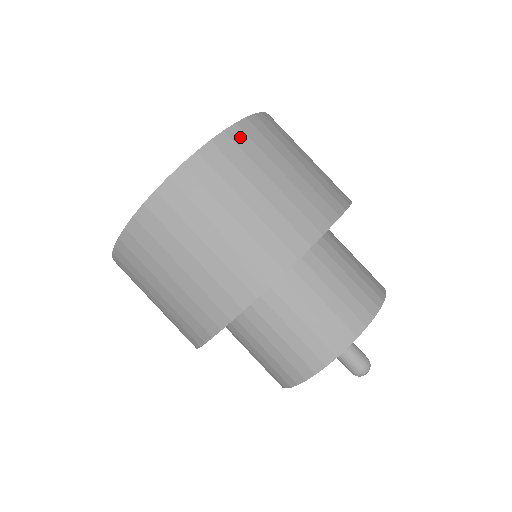
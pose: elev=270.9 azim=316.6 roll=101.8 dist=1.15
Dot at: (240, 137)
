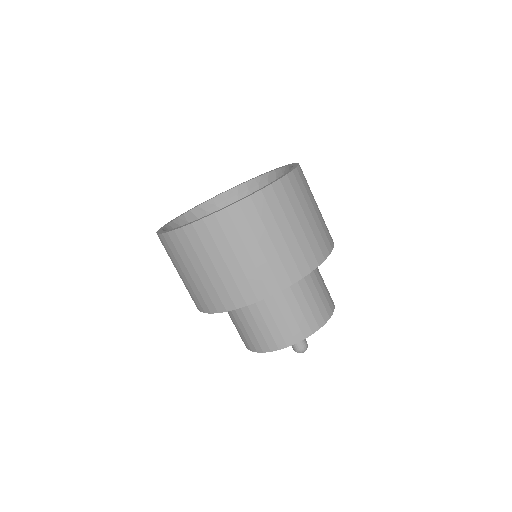
Dot at: (298, 178)
